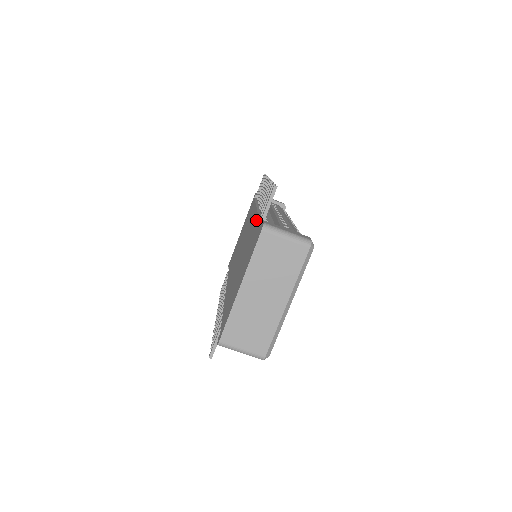
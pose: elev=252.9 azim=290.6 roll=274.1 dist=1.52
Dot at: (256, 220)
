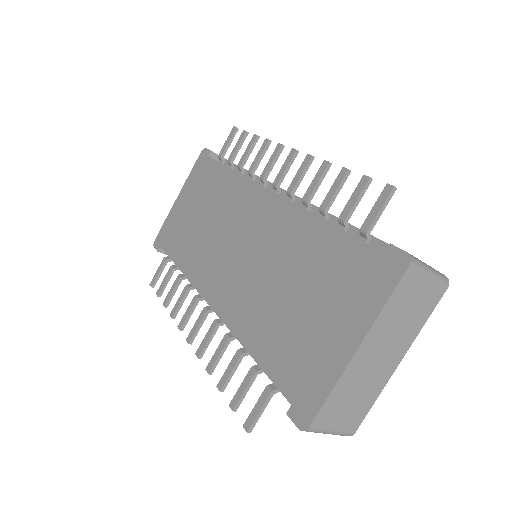
Dot at: (310, 220)
